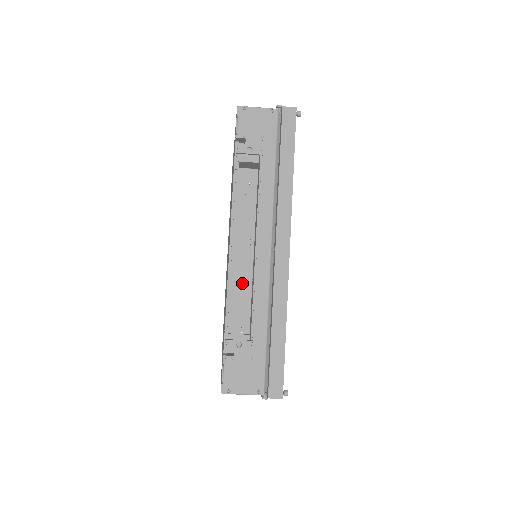
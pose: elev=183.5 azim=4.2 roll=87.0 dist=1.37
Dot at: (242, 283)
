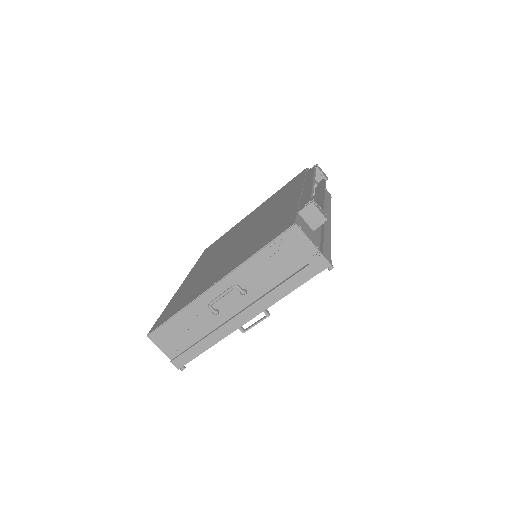
Dot at: occluded
